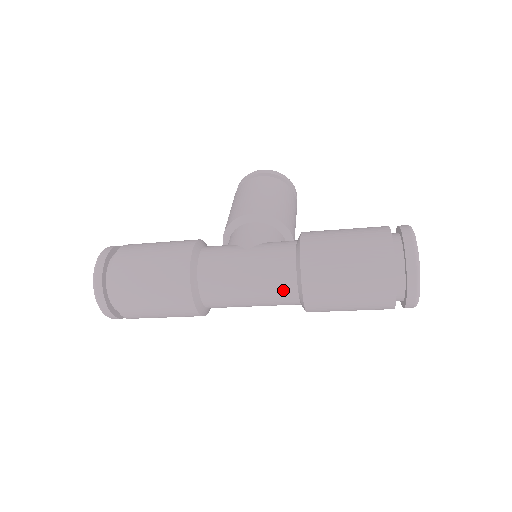
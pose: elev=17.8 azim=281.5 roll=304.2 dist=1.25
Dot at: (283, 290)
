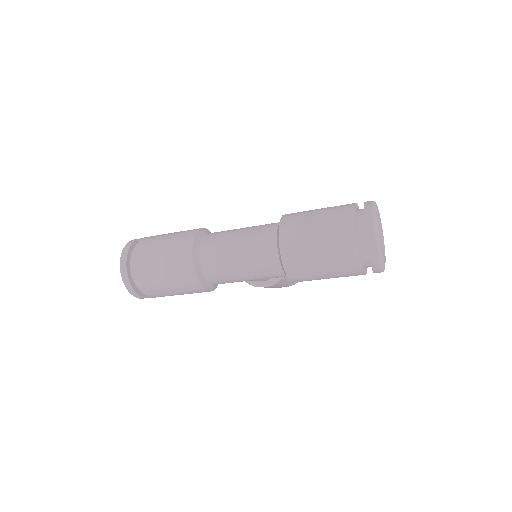
Dot at: (265, 243)
